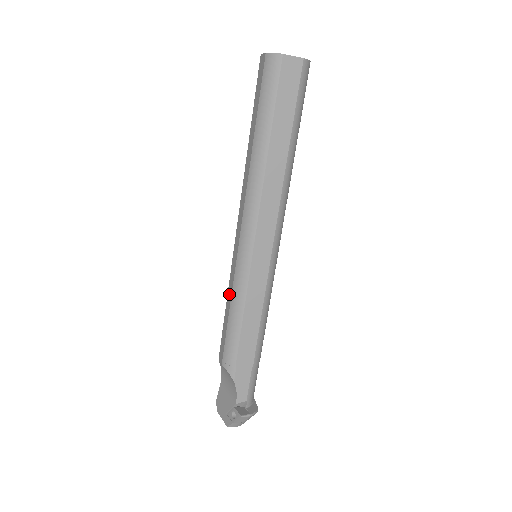
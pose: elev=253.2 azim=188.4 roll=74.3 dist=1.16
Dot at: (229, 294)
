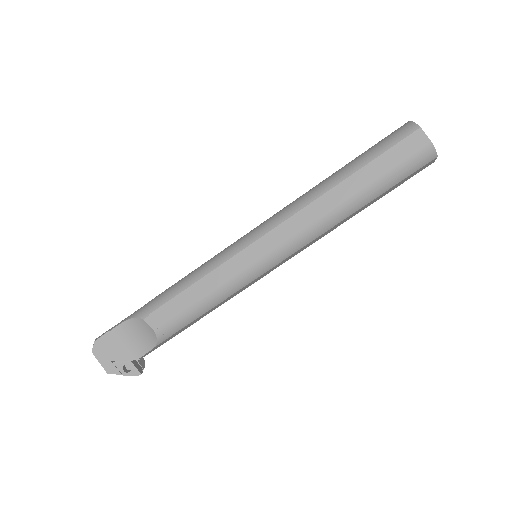
Dot at: (213, 279)
